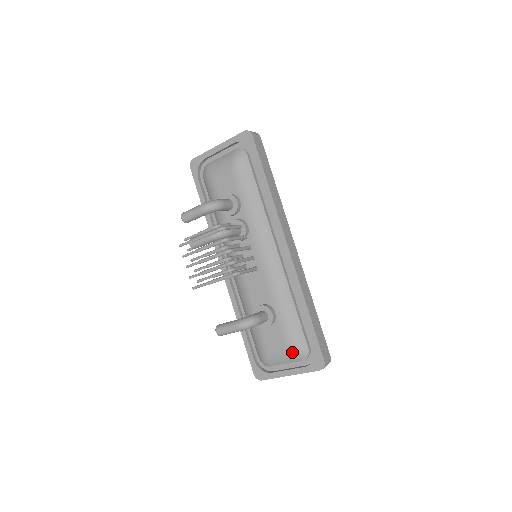
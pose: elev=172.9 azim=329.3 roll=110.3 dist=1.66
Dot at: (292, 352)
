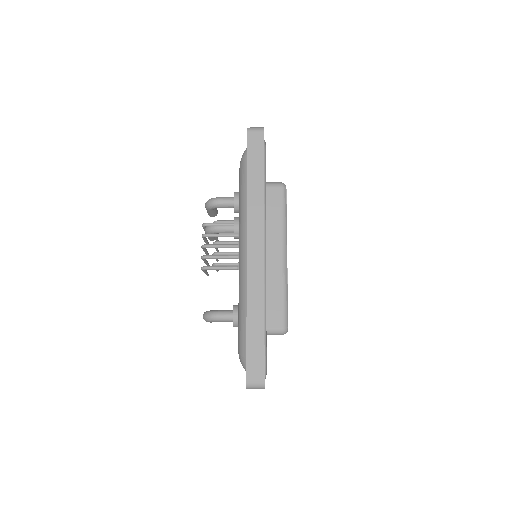
Dot at: (240, 360)
